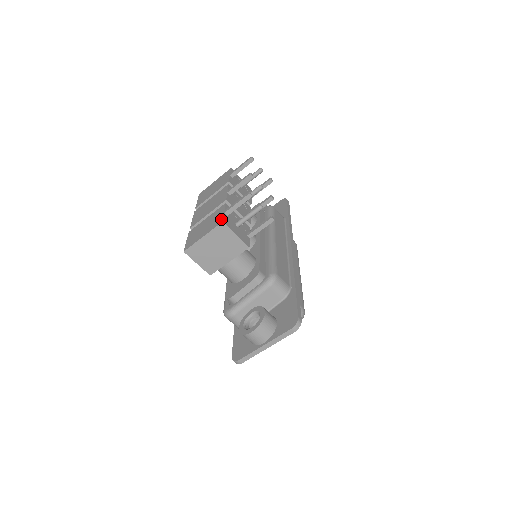
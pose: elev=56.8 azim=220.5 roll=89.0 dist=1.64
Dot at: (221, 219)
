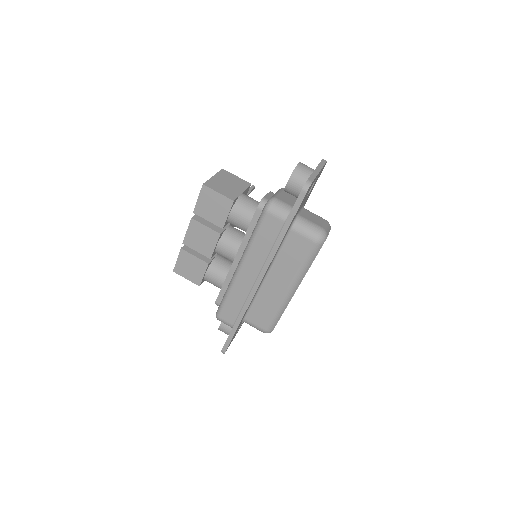
Dot at: occluded
